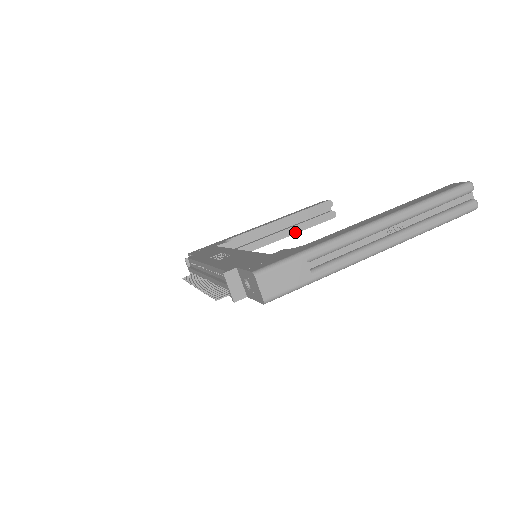
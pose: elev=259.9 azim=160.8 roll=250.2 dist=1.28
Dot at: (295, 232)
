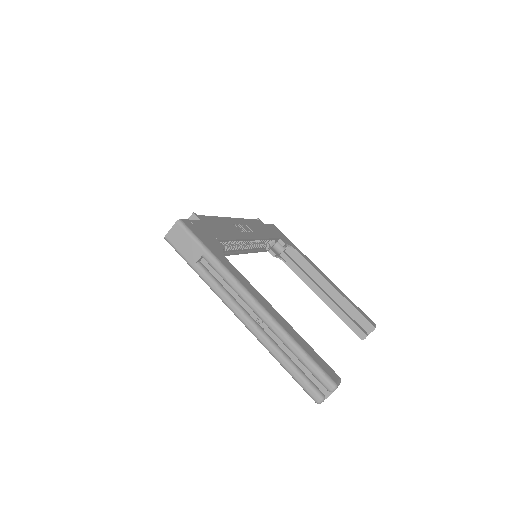
Dot at: (329, 305)
